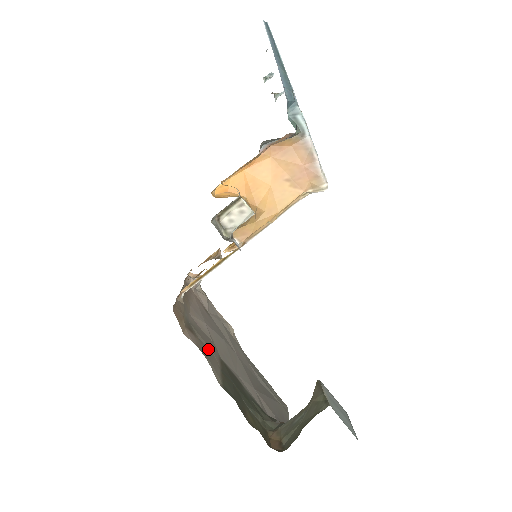
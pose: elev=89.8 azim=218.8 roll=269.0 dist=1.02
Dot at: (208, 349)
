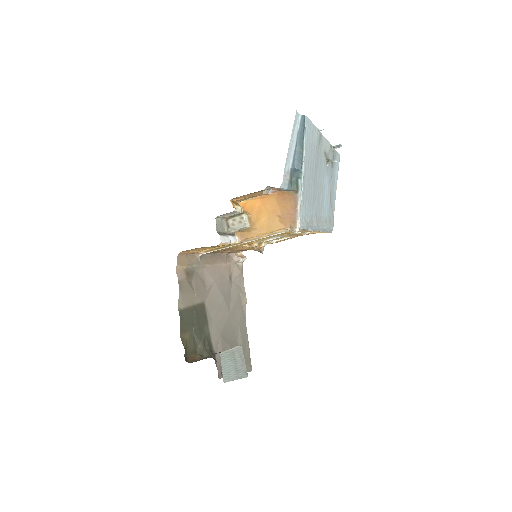
Dot at: (192, 290)
